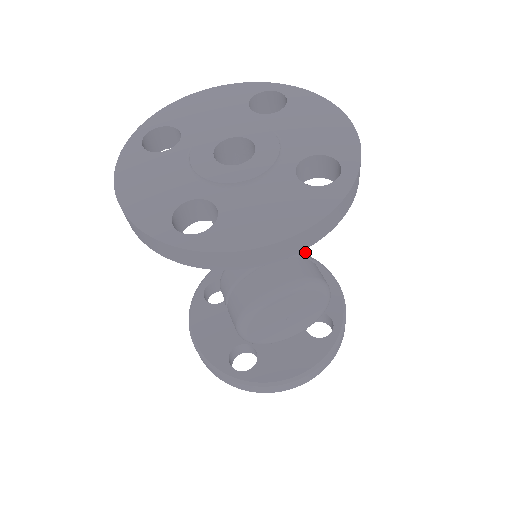
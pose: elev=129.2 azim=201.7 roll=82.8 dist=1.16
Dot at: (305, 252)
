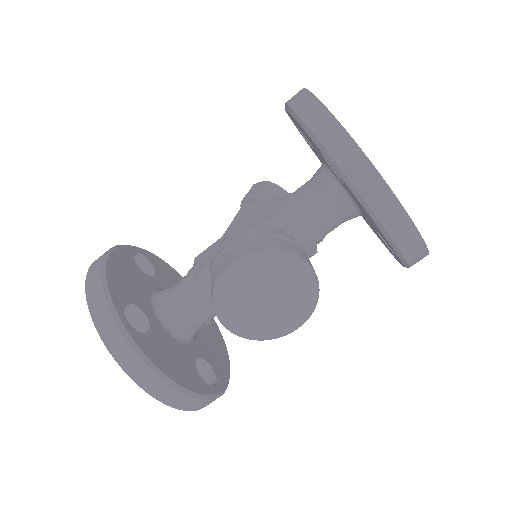
Dot at: occluded
